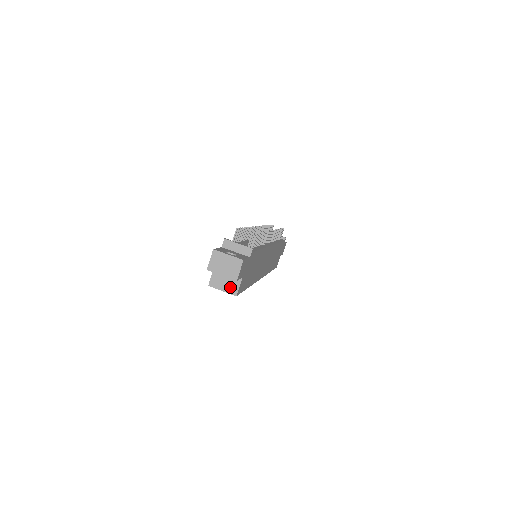
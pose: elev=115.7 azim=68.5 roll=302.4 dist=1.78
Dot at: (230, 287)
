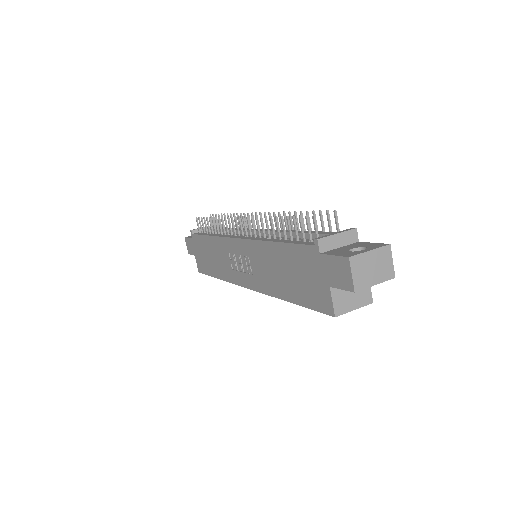
Dot at: (361, 297)
